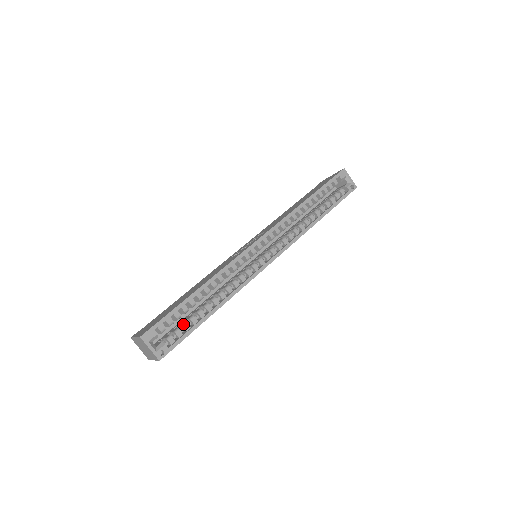
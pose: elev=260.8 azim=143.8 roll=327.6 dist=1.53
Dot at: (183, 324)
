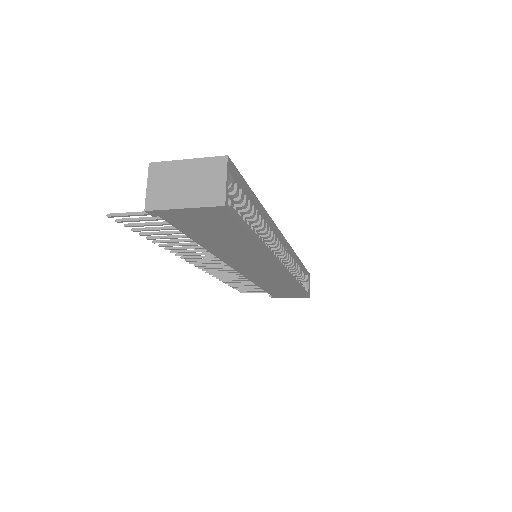
Dot at: occluded
